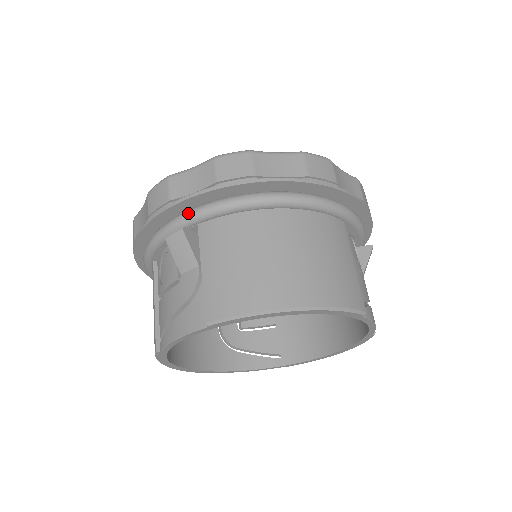
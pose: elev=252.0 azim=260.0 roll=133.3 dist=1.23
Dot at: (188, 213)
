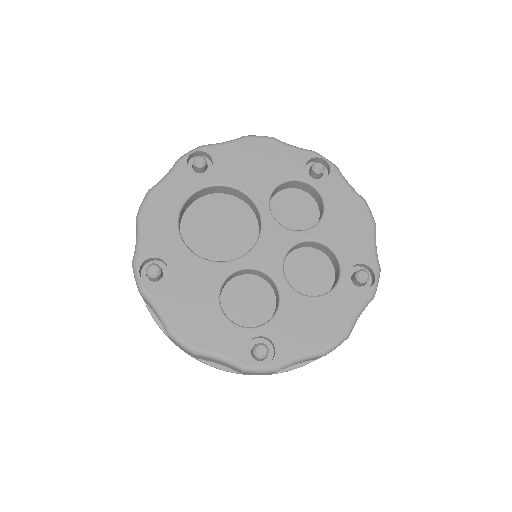
Dot at: occluded
